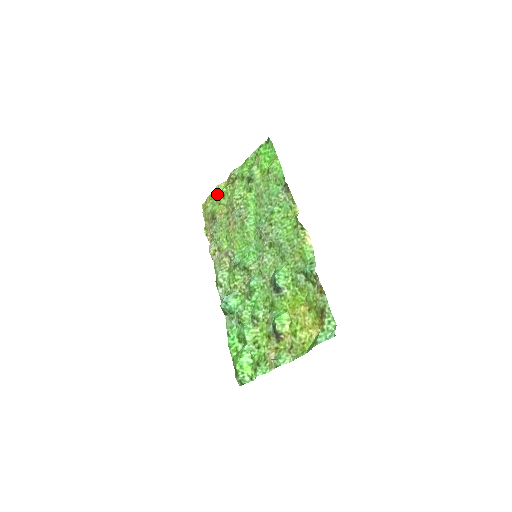
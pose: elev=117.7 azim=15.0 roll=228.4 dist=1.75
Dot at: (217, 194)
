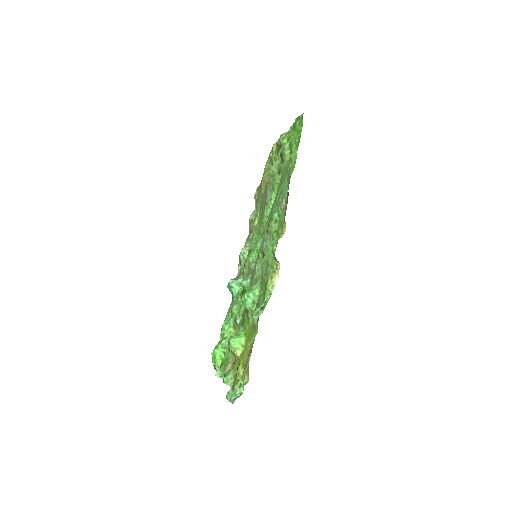
Dot at: occluded
